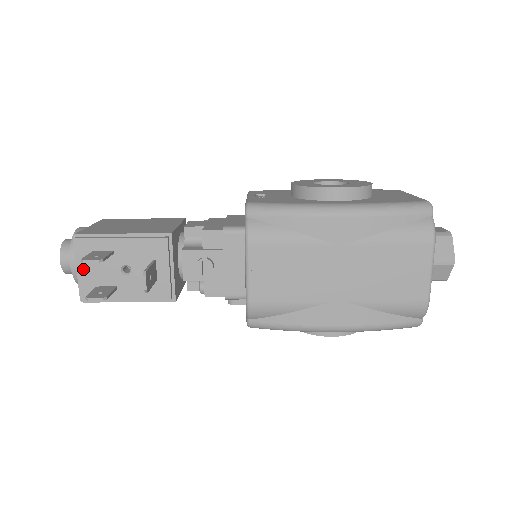
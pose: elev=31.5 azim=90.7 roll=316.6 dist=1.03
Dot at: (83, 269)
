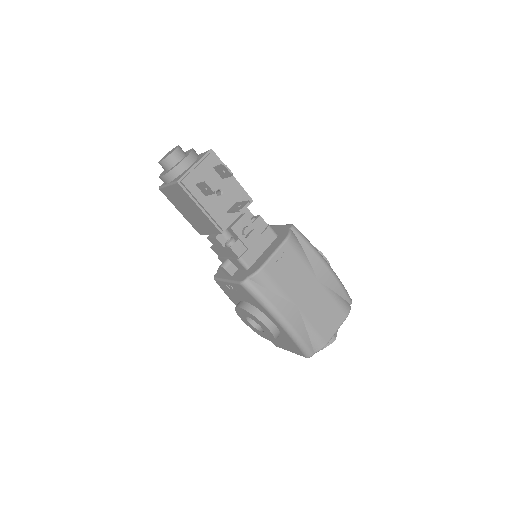
Dot at: (200, 168)
